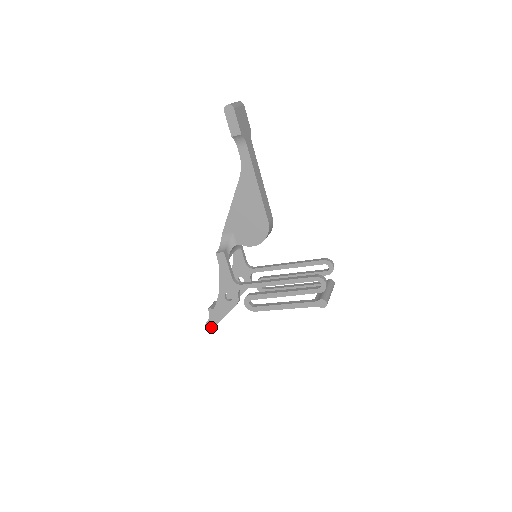
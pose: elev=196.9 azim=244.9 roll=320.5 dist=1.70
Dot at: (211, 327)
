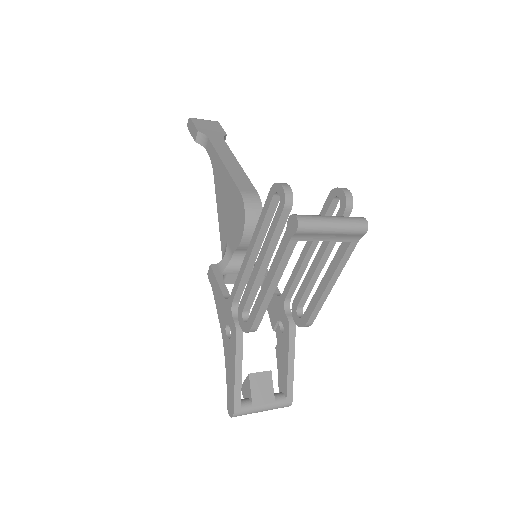
Dot at: (232, 408)
